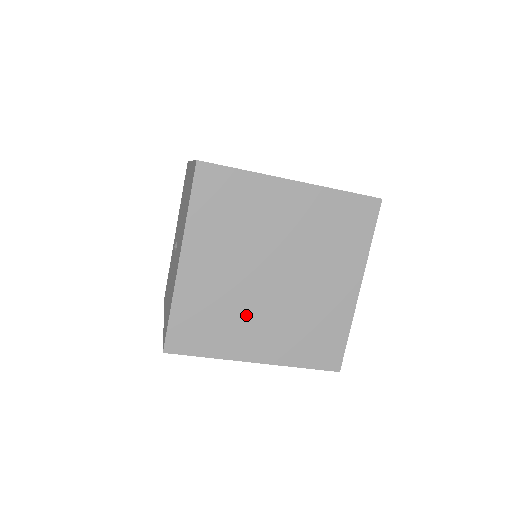
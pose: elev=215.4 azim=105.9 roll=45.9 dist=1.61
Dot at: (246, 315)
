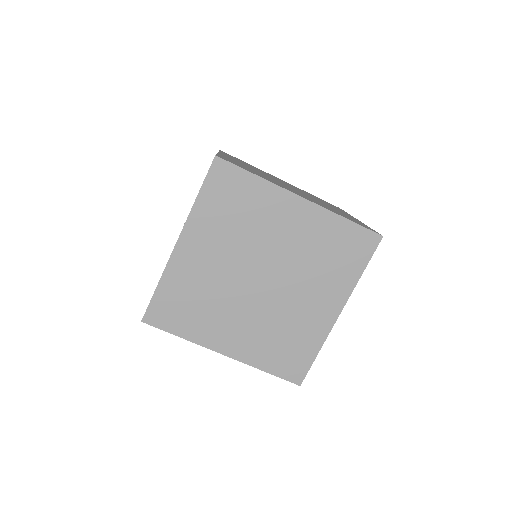
Dot at: occluded
